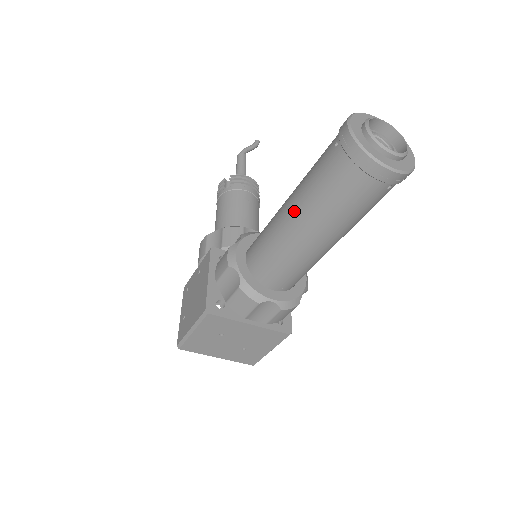
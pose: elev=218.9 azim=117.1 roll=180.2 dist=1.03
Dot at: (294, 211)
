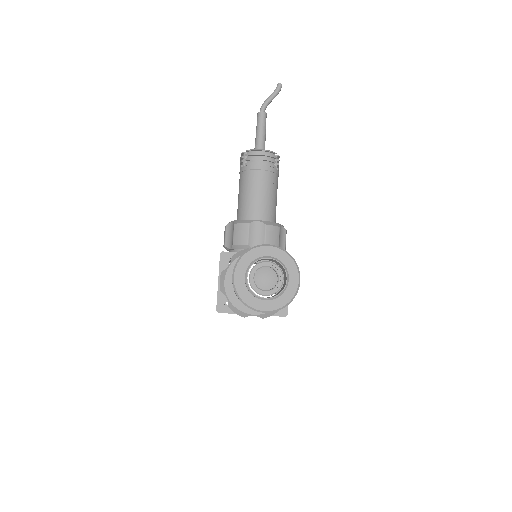
Dot at: occluded
